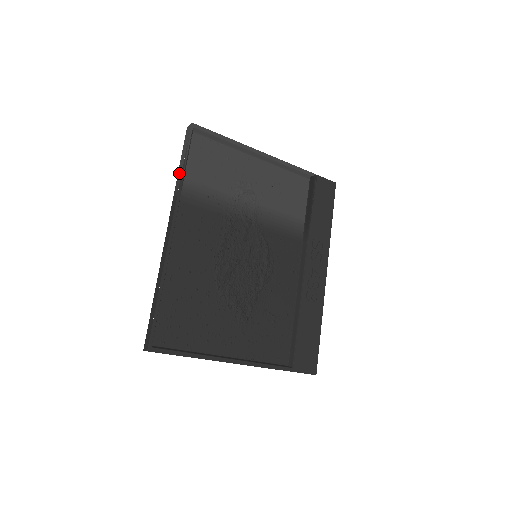
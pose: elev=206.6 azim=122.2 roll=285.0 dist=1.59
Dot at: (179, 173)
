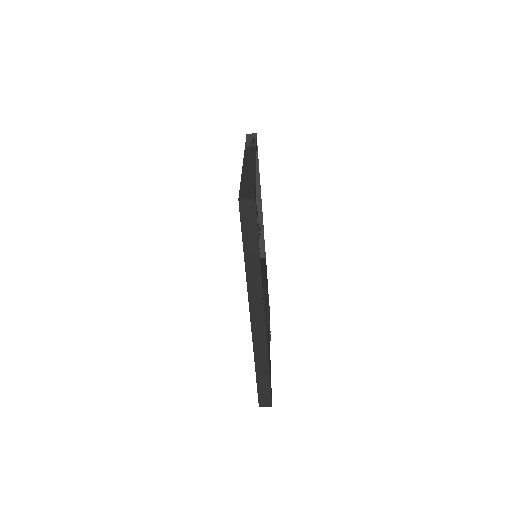
Dot at: (250, 143)
